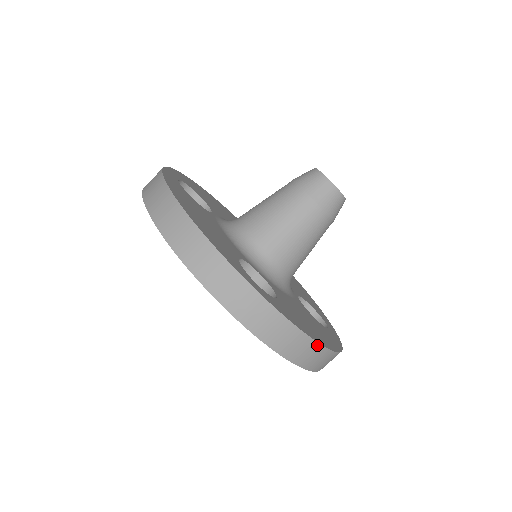
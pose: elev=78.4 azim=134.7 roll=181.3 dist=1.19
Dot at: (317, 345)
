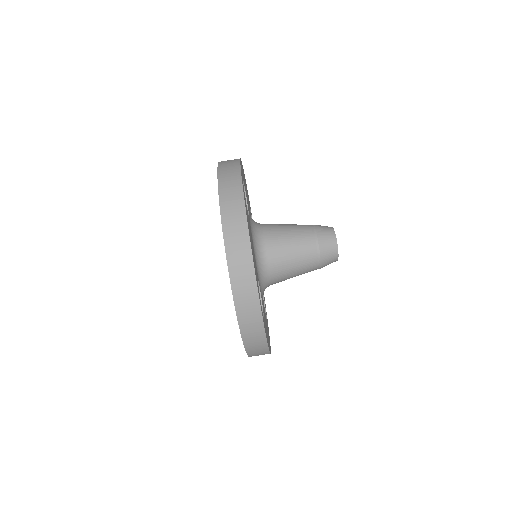
Dot at: (268, 353)
